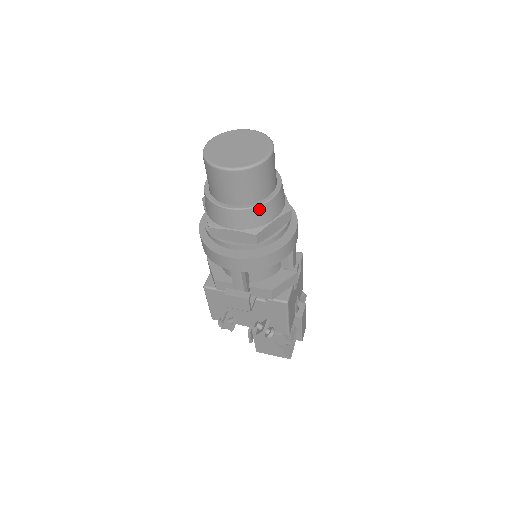
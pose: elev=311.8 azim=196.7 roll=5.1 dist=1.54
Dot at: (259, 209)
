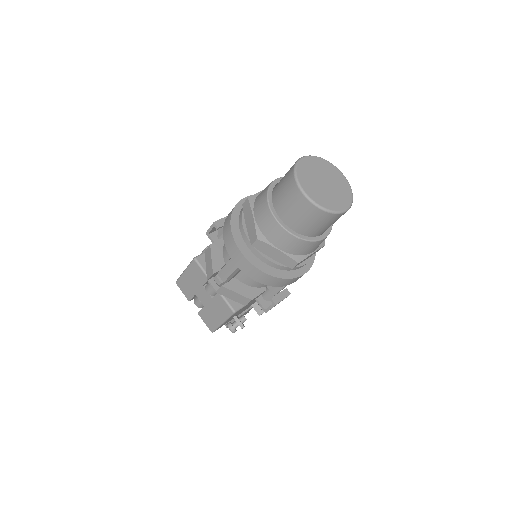
Dot at: occluded
